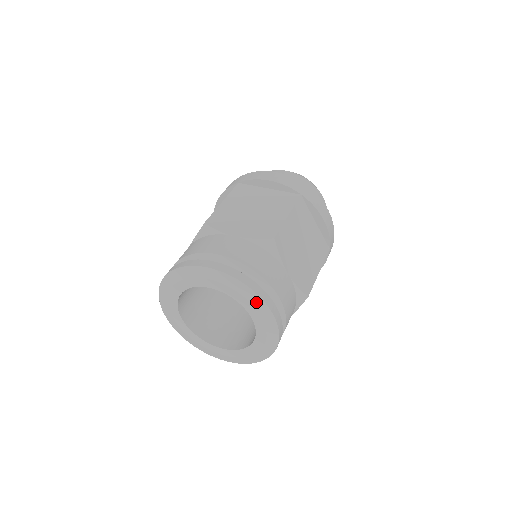
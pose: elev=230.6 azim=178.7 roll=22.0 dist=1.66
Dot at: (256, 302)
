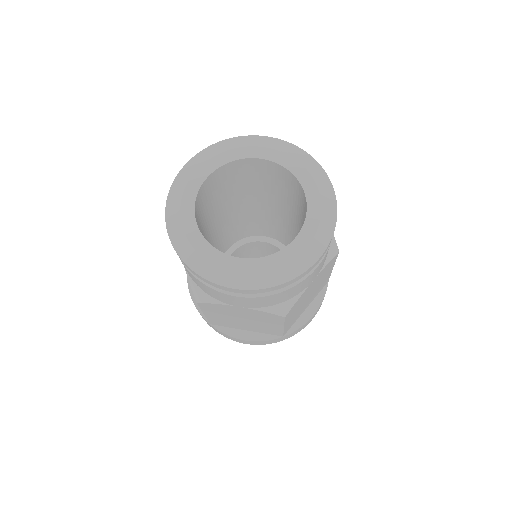
Dot at: (314, 170)
